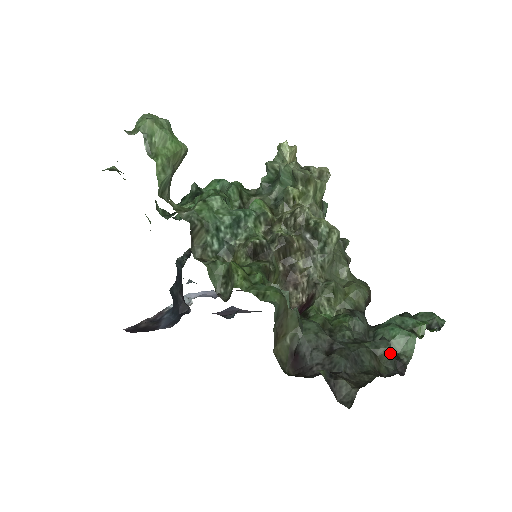
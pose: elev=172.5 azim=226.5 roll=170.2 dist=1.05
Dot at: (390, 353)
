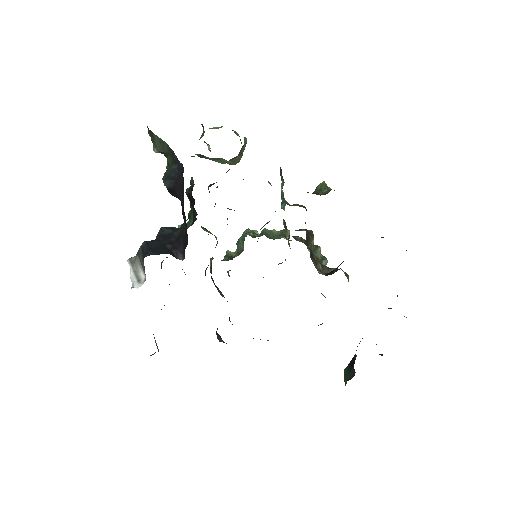
Dot at: occluded
